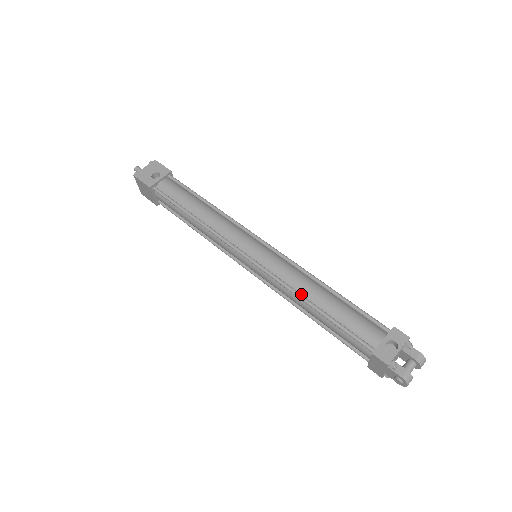
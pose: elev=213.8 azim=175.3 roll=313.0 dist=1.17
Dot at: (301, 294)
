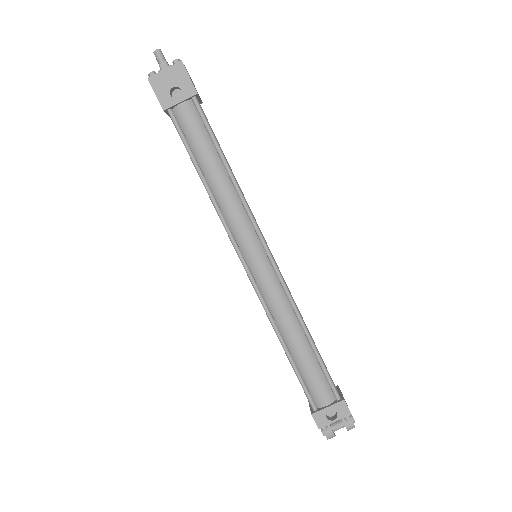
Dot at: (279, 328)
